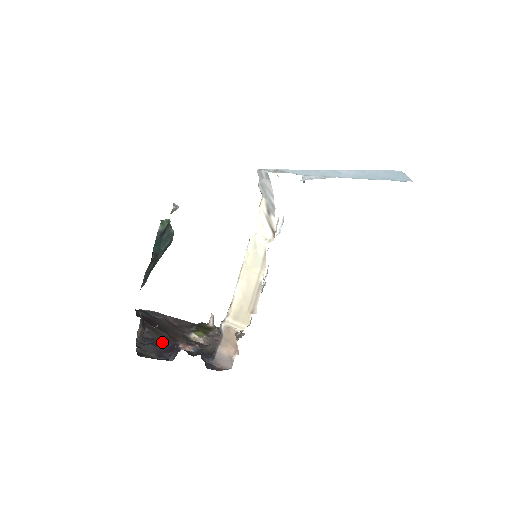
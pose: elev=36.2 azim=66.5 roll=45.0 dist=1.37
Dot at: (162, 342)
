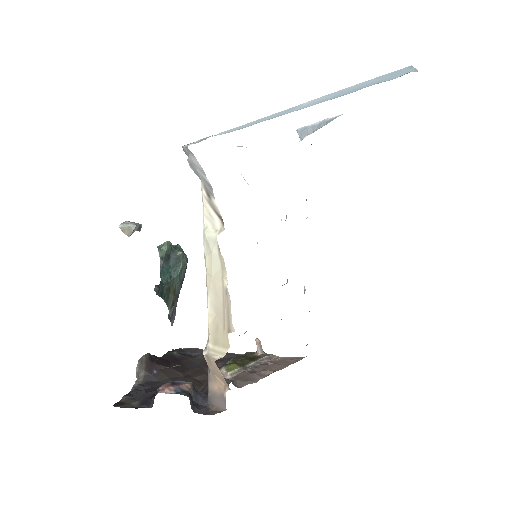
Dot at: occluded
